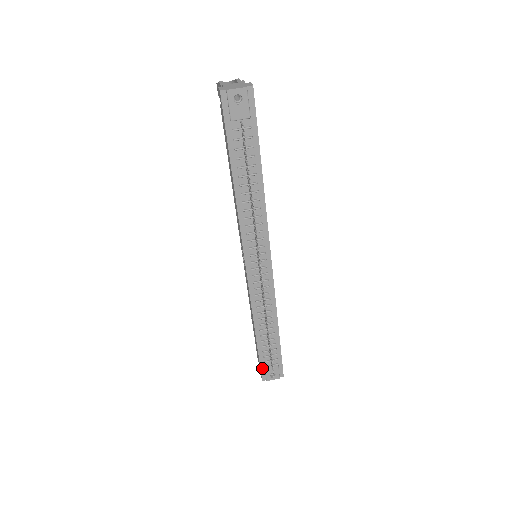
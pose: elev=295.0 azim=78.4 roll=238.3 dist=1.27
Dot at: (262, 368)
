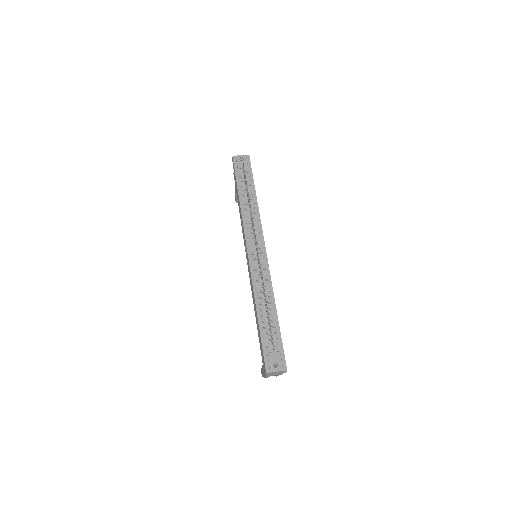
Dot at: (265, 356)
